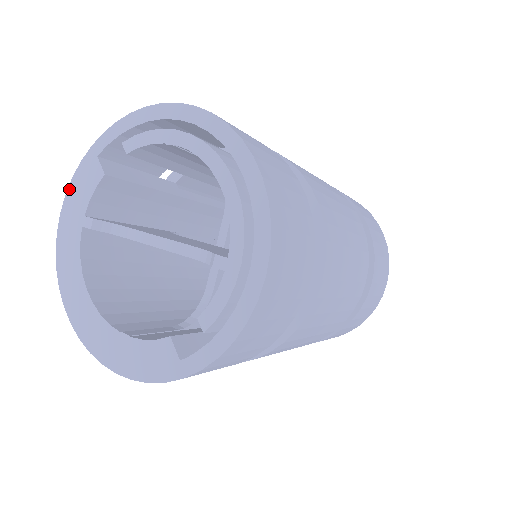
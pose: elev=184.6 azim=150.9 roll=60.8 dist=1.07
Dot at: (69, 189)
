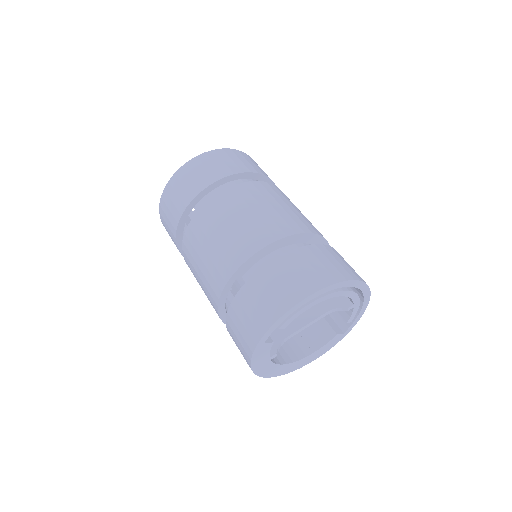
Dot at: (252, 363)
